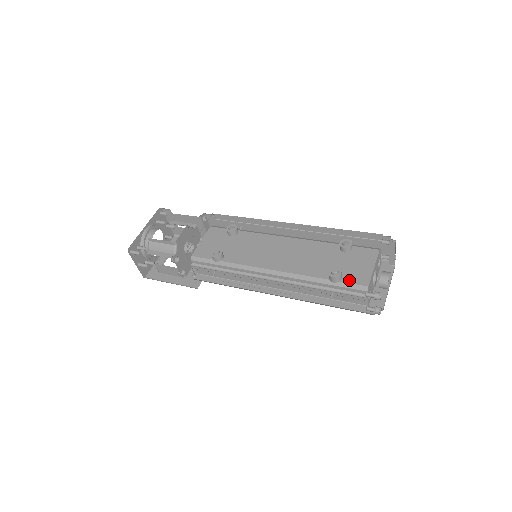
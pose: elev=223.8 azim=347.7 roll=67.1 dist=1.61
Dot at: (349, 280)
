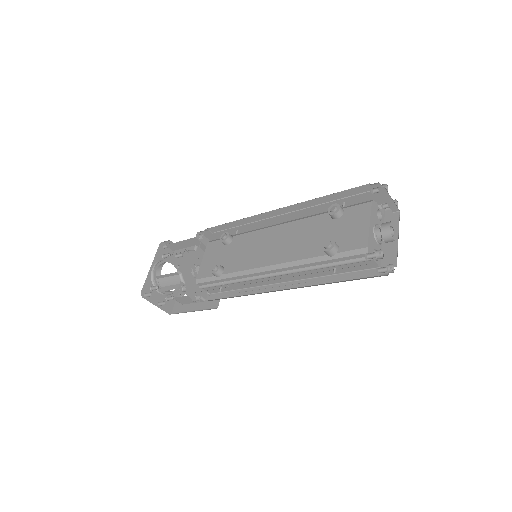
Dot at: (346, 248)
